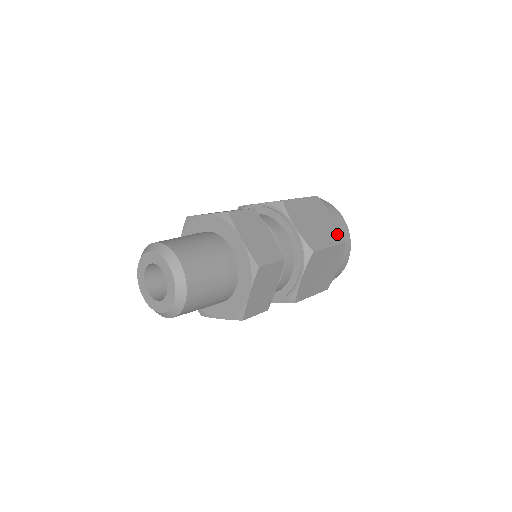
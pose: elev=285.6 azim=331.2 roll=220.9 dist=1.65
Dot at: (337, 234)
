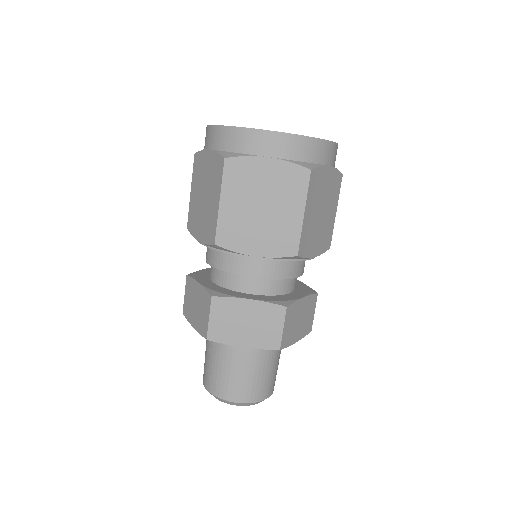
Dot at: (293, 179)
